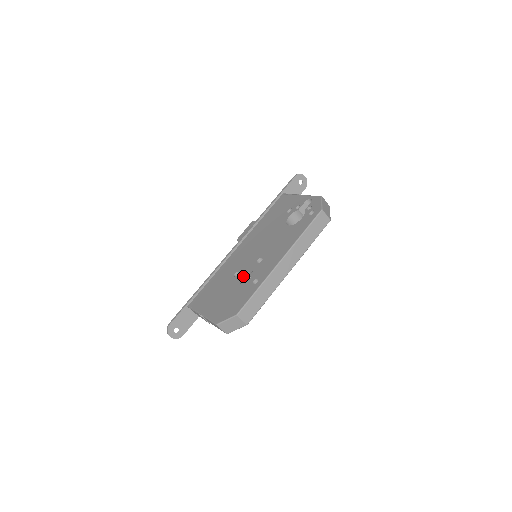
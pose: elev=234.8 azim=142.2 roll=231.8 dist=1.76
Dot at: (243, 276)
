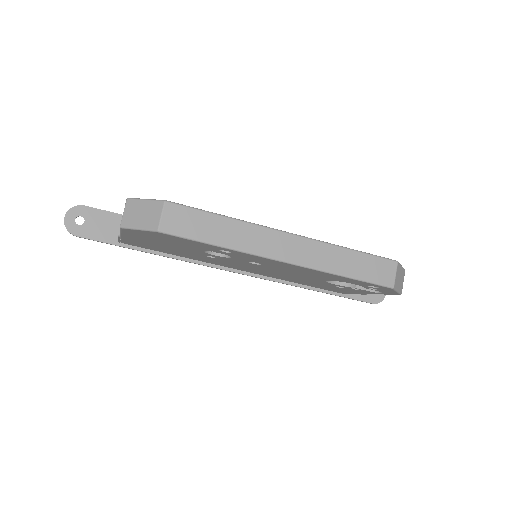
Dot at: occluded
